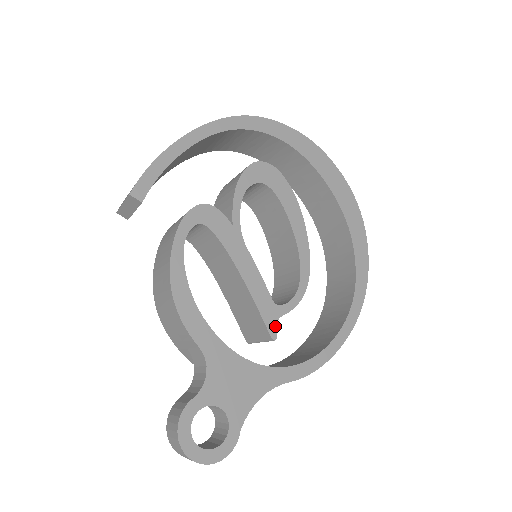
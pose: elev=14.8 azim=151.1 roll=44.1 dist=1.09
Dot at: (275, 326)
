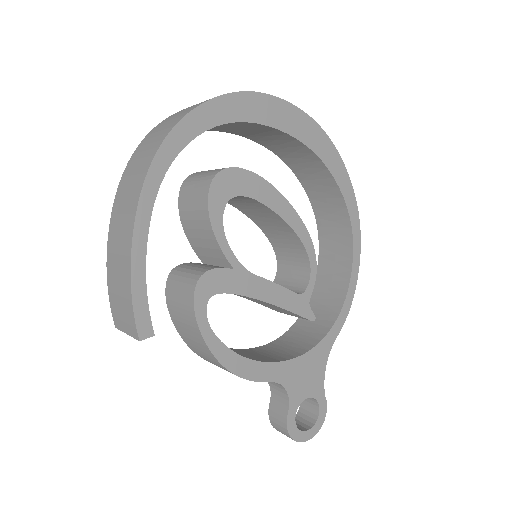
Dot at: (310, 310)
